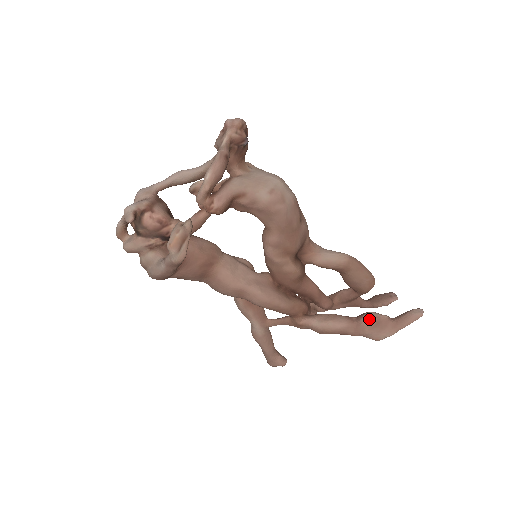
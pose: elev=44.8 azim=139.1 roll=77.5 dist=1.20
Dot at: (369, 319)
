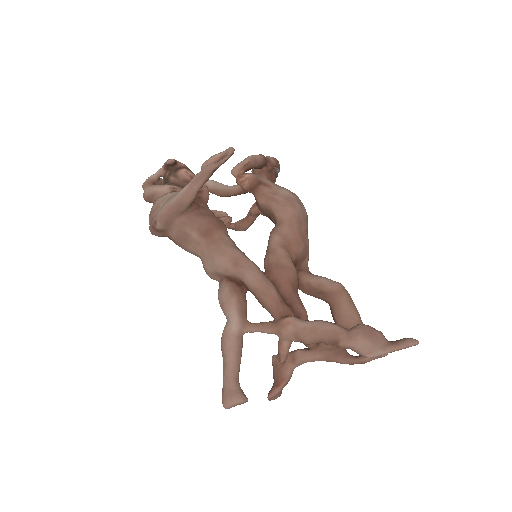
Dot at: (363, 326)
